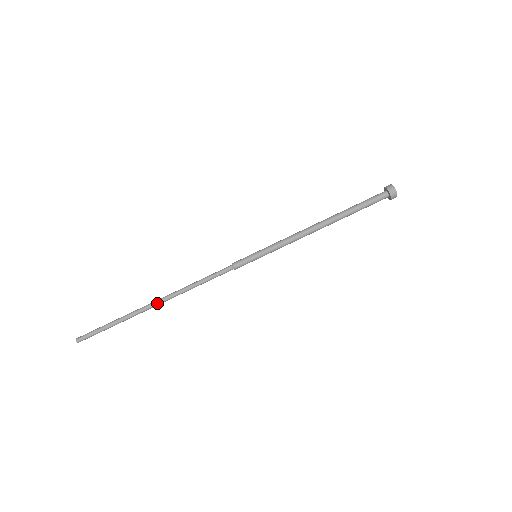
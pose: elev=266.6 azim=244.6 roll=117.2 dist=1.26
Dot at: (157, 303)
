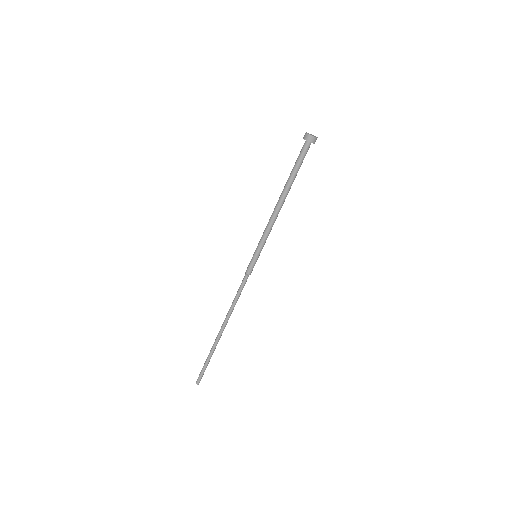
Dot at: (222, 331)
